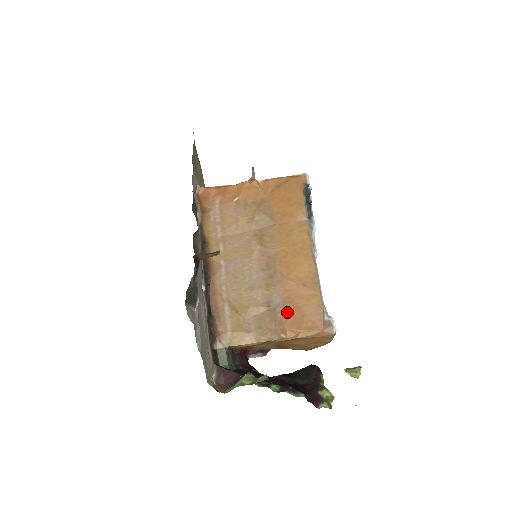
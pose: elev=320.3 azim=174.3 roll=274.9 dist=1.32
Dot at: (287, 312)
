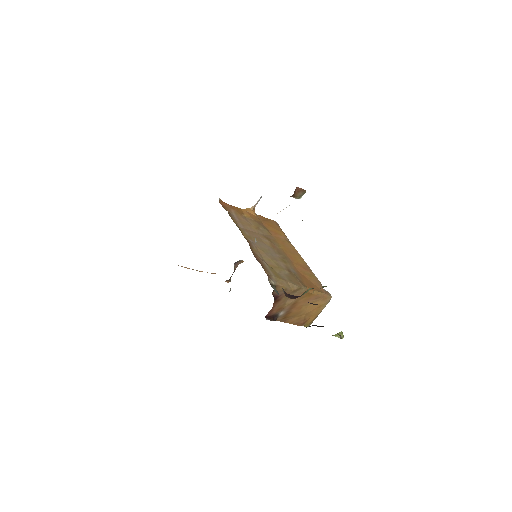
Dot at: (302, 278)
